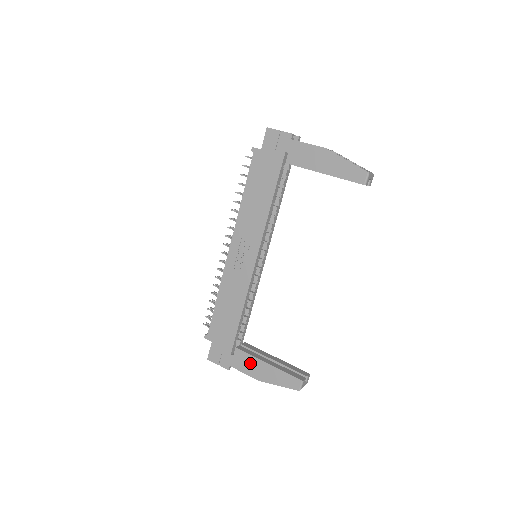
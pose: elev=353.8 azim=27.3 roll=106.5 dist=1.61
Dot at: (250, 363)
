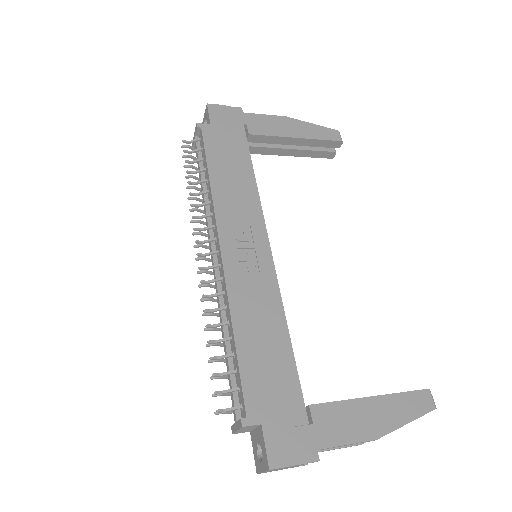
Dot at: (347, 416)
